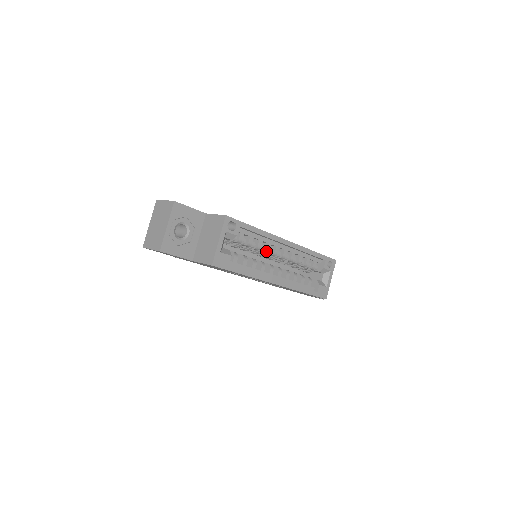
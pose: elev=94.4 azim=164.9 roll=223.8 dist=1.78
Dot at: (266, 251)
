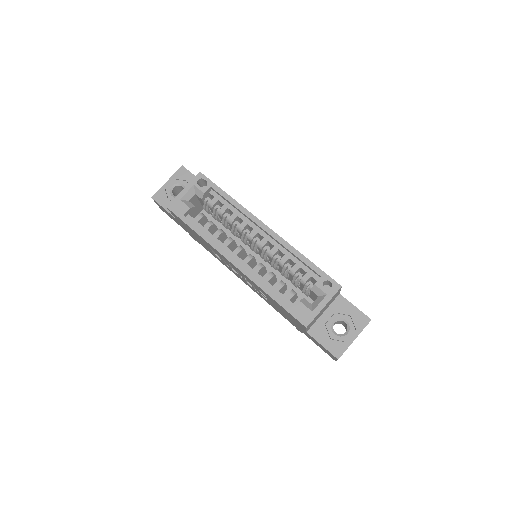
Dot at: (240, 229)
